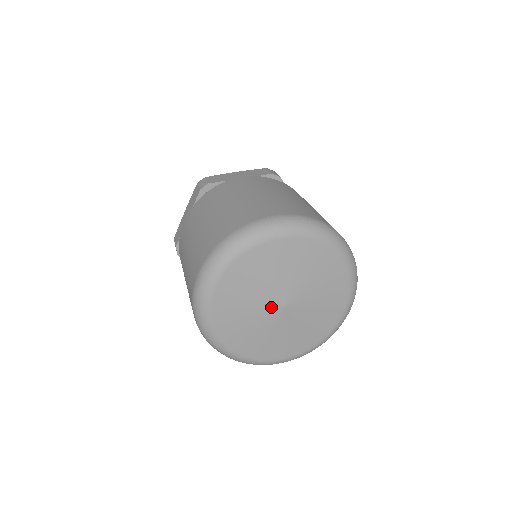
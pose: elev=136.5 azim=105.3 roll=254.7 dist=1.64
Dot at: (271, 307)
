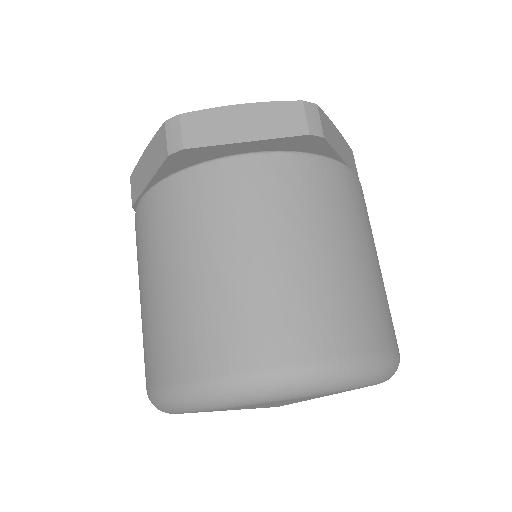
Dot at: occluded
